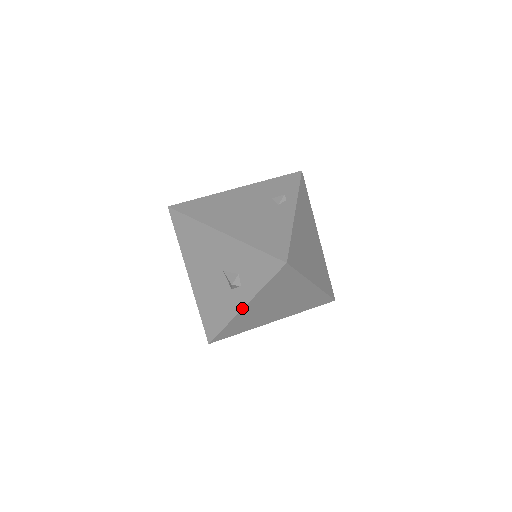
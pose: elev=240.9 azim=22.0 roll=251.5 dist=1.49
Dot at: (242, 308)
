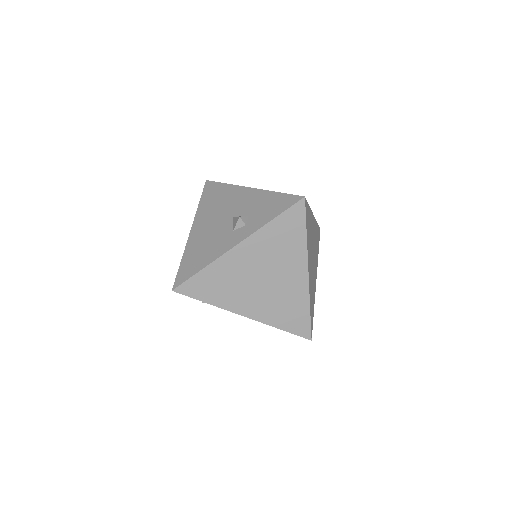
Dot at: (236, 245)
